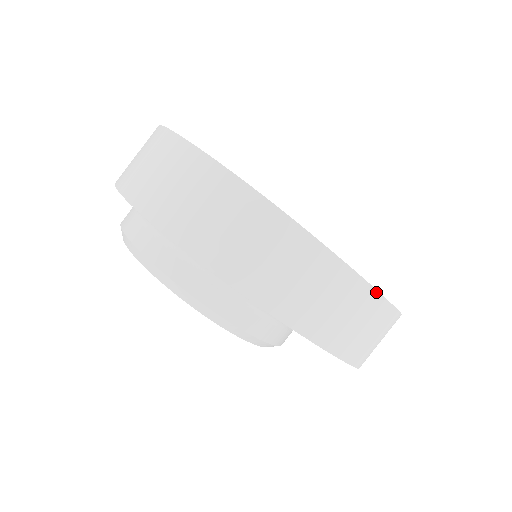
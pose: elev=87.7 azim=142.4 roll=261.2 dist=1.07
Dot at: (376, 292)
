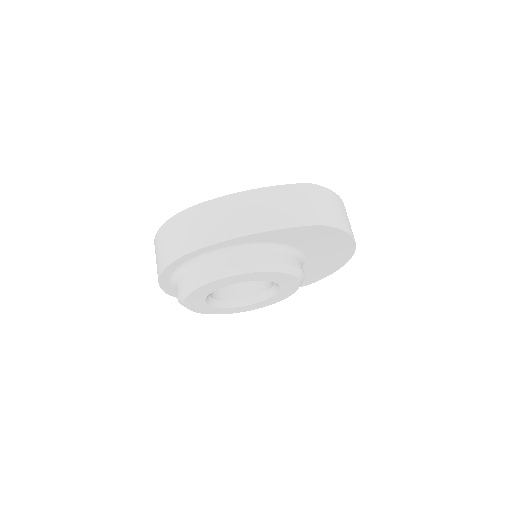
Dot at: (264, 188)
